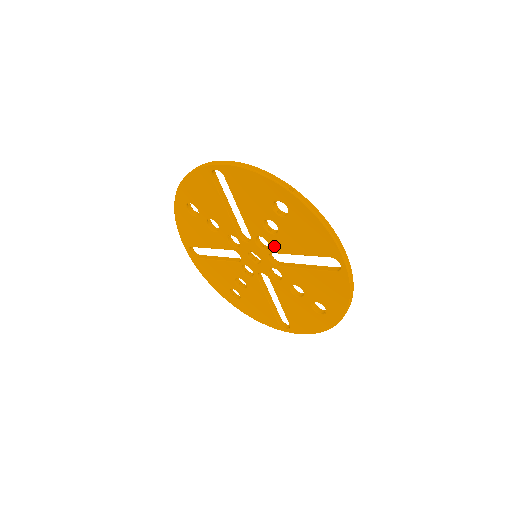
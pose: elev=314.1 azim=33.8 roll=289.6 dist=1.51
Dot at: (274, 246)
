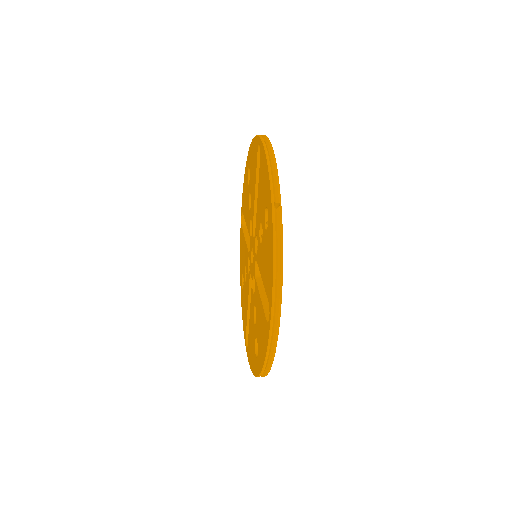
Dot at: (252, 215)
